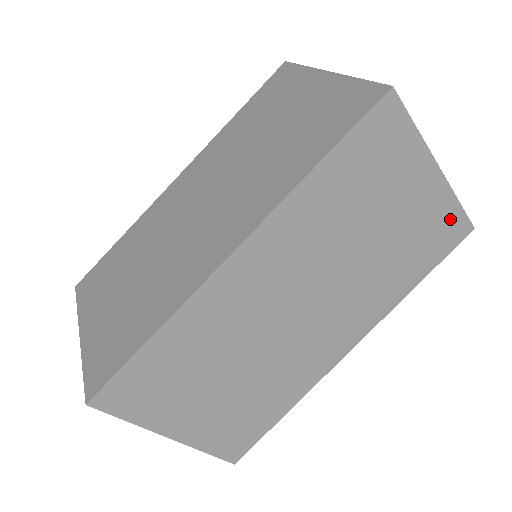
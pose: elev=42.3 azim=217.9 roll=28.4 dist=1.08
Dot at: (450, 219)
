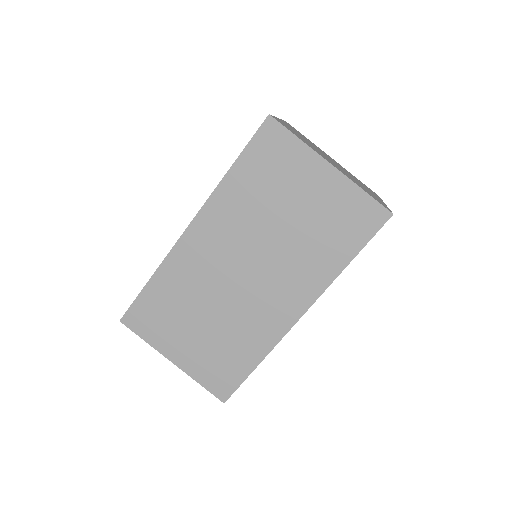
Dot at: occluded
